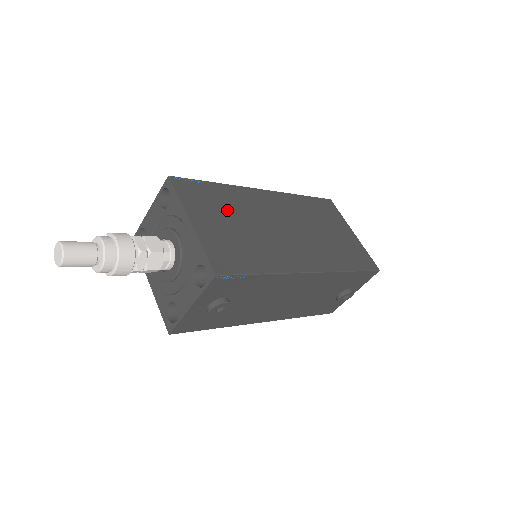
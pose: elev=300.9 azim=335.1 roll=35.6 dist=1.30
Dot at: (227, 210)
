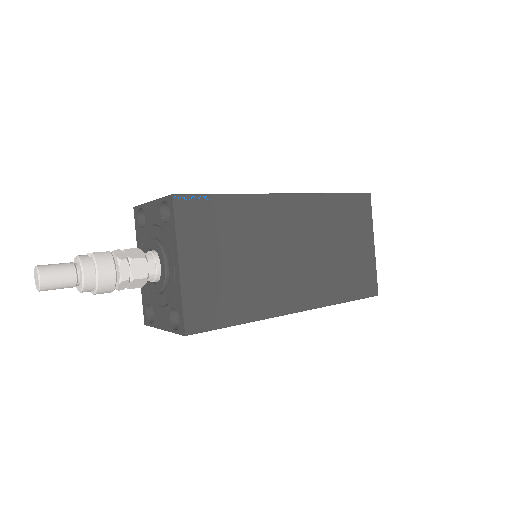
Dot at: (229, 238)
